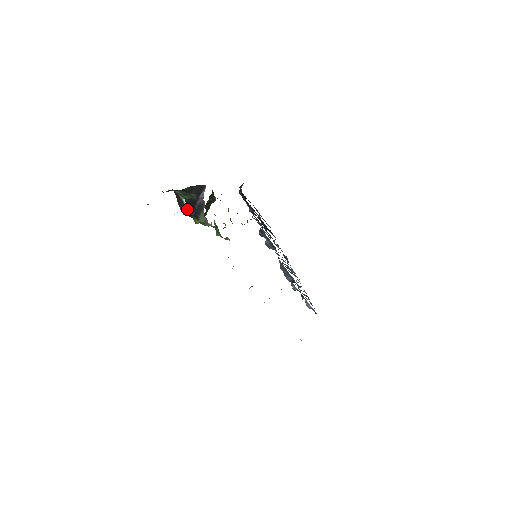
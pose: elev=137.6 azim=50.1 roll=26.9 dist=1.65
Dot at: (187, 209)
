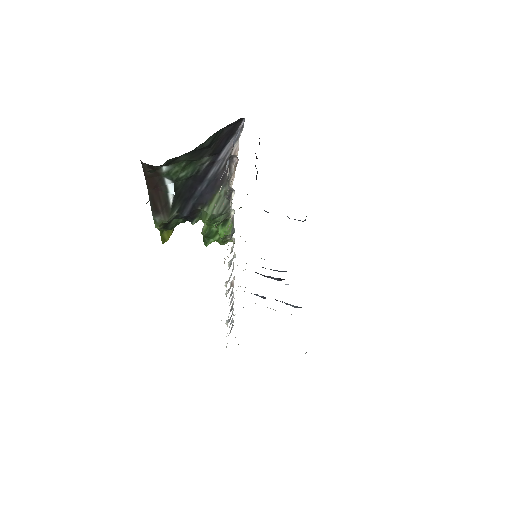
Dot at: (173, 206)
